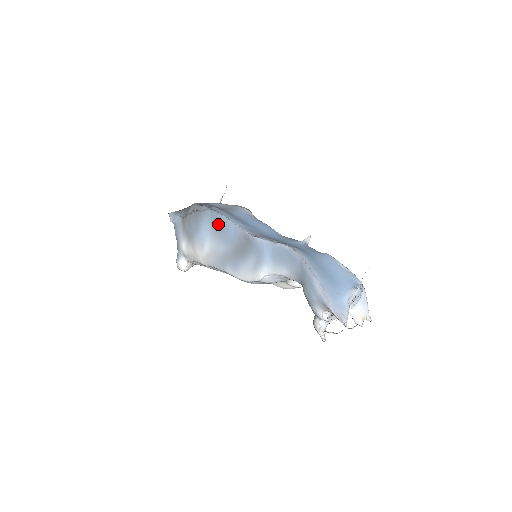
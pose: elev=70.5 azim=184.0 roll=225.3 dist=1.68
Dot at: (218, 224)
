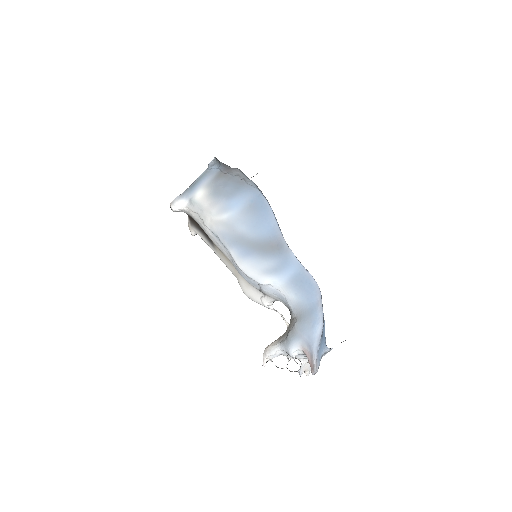
Dot at: (259, 209)
